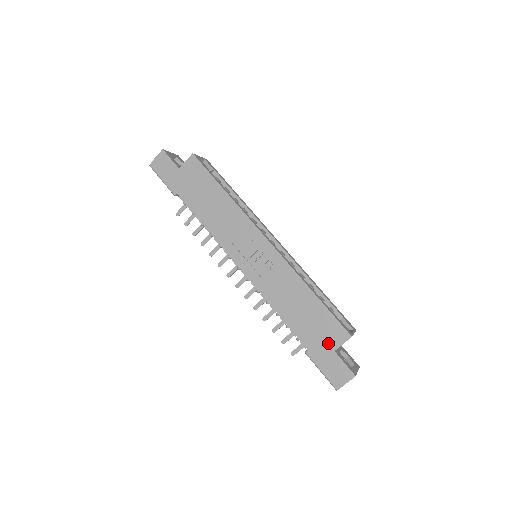
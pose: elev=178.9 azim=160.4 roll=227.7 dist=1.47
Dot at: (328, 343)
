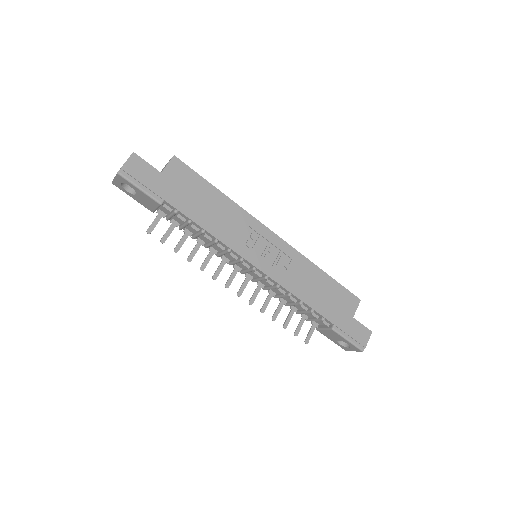
Dot at: (347, 312)
